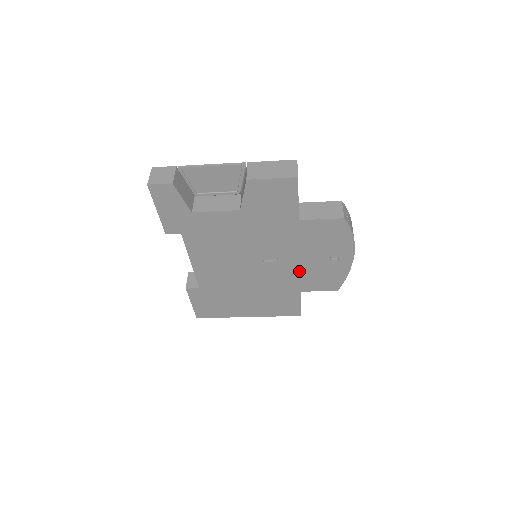
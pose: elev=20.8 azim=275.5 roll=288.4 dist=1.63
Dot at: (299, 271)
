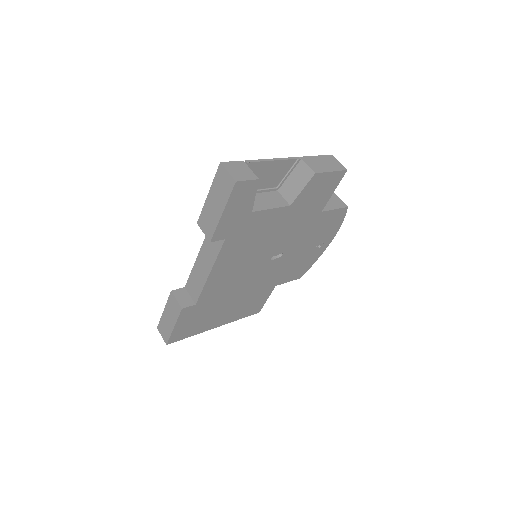
Dot at: (288, 264)
